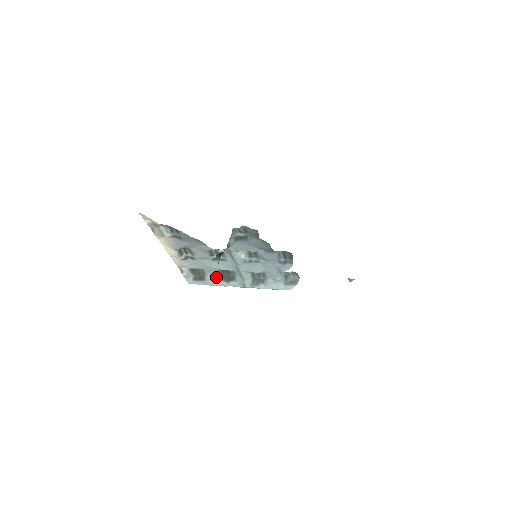
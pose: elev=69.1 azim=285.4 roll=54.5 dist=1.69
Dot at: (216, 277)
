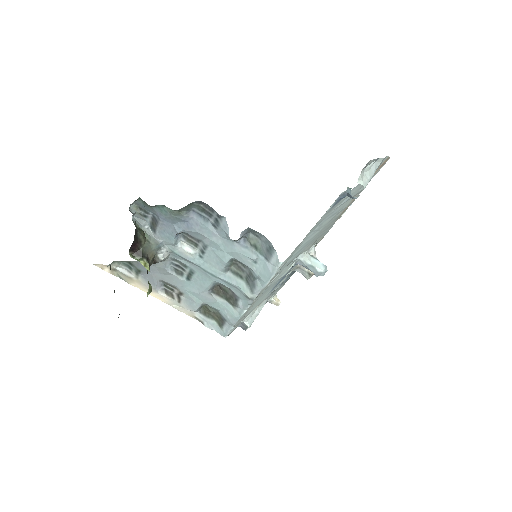
Dot at: (225, 307)
